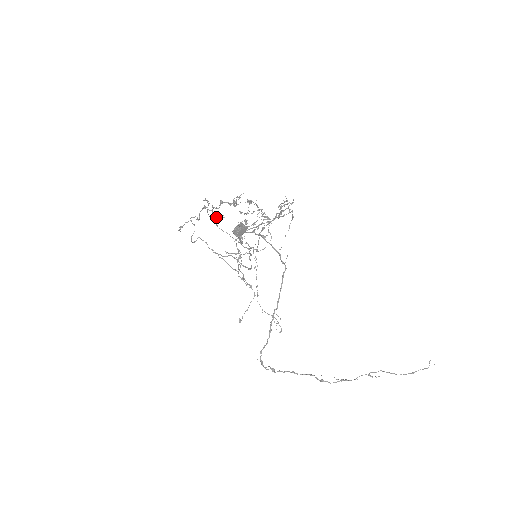
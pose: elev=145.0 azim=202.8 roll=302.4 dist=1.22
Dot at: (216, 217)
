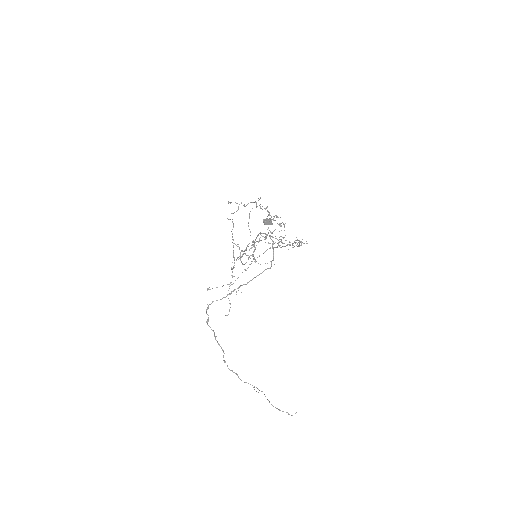
Dot at: occluded
